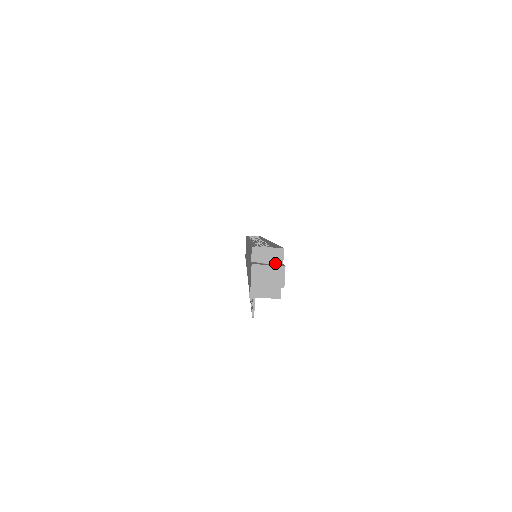
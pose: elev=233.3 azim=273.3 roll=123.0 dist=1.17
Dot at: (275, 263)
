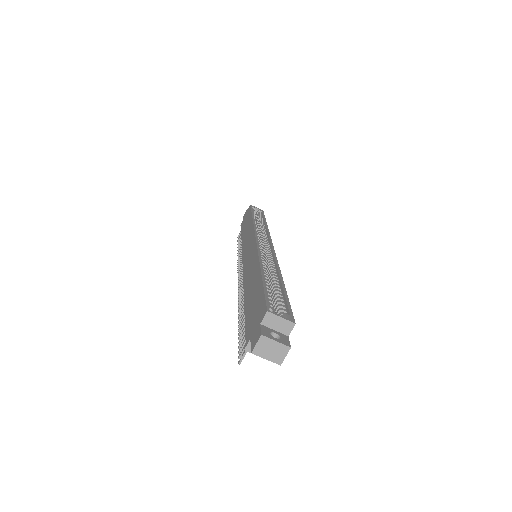
Dot at: (282, 334)
